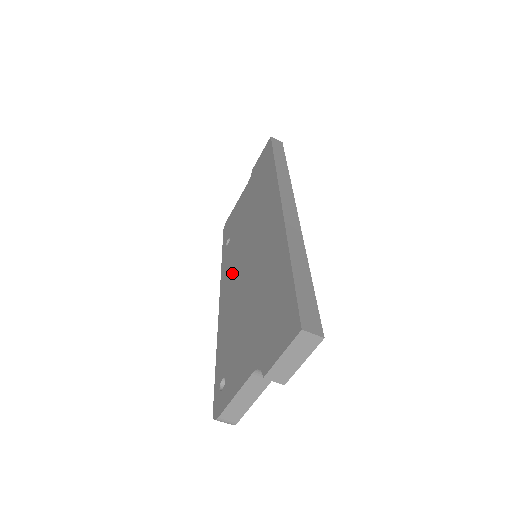
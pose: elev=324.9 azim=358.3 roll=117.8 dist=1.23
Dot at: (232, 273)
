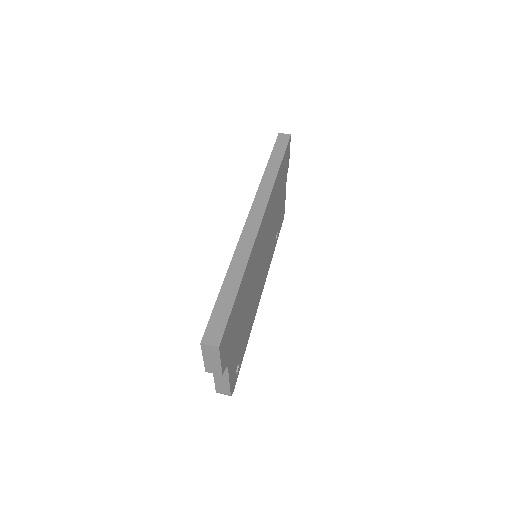
Dot at: occluded
